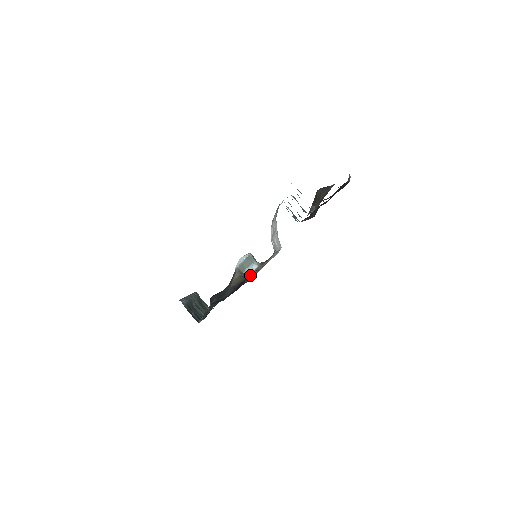
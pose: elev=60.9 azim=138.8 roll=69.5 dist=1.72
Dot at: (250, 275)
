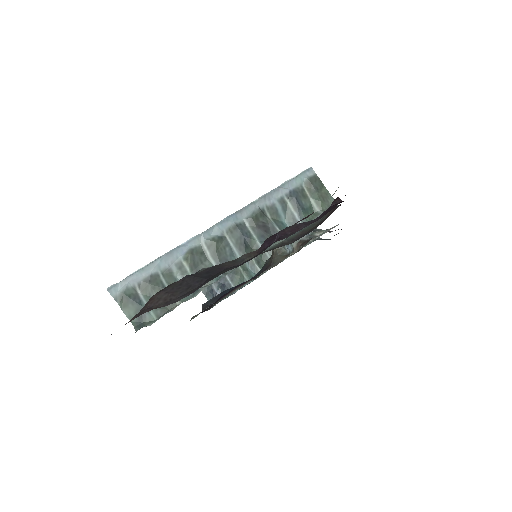
Dot at: (279, 260)
